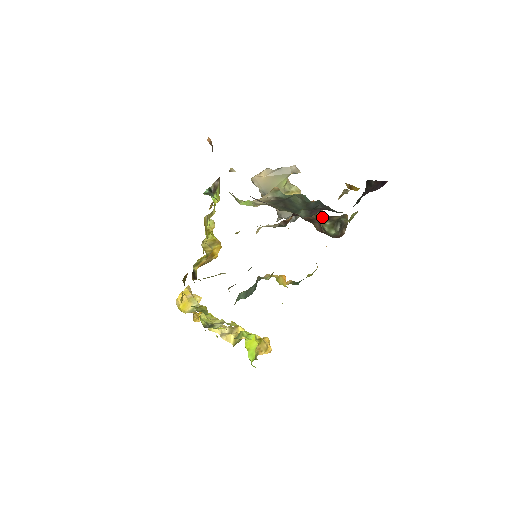
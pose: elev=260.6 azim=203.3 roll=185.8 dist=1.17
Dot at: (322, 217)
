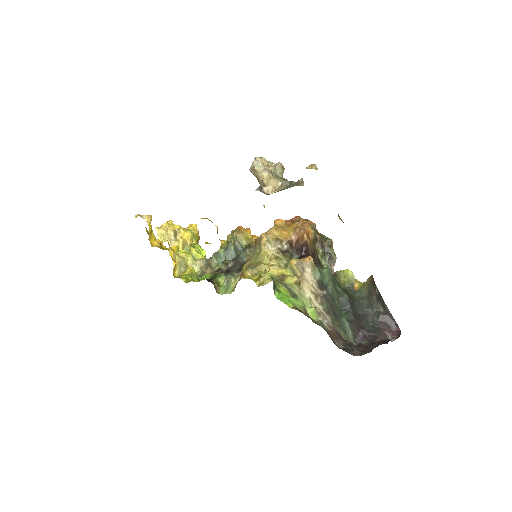
Dot at: (316, 240)
